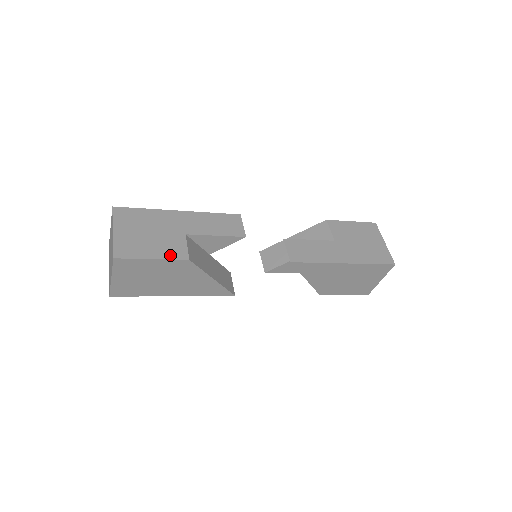
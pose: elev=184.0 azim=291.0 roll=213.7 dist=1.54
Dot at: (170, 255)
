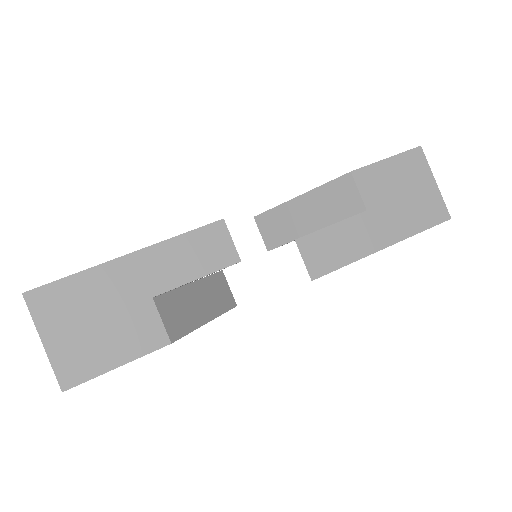
Dot at: (142, 348)
